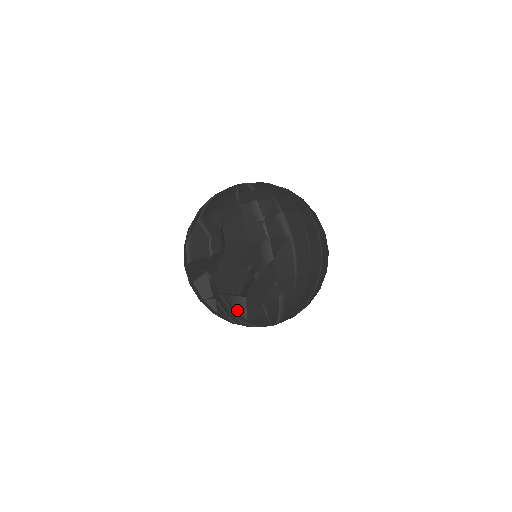
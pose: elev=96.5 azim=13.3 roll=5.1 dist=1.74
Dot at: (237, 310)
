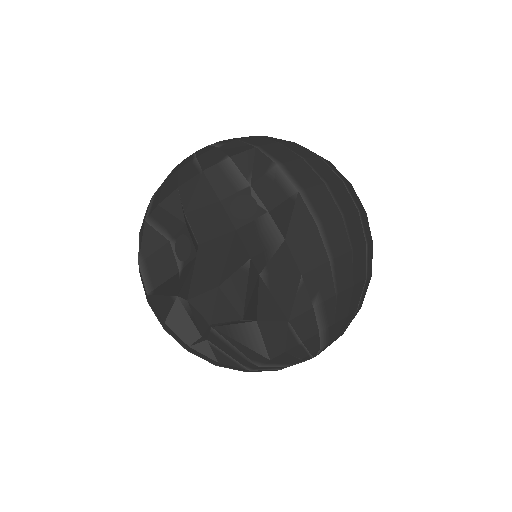
Dot at: (248, 348)
